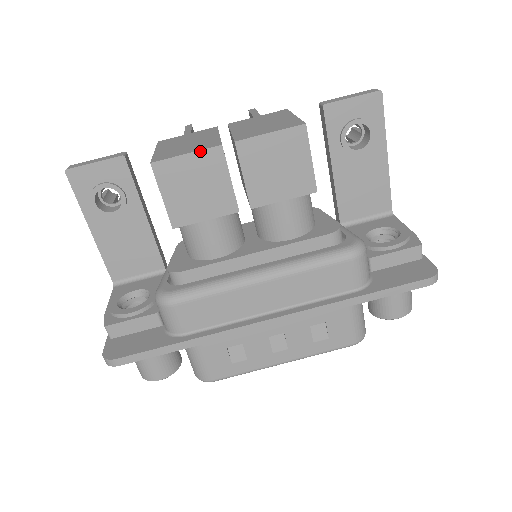
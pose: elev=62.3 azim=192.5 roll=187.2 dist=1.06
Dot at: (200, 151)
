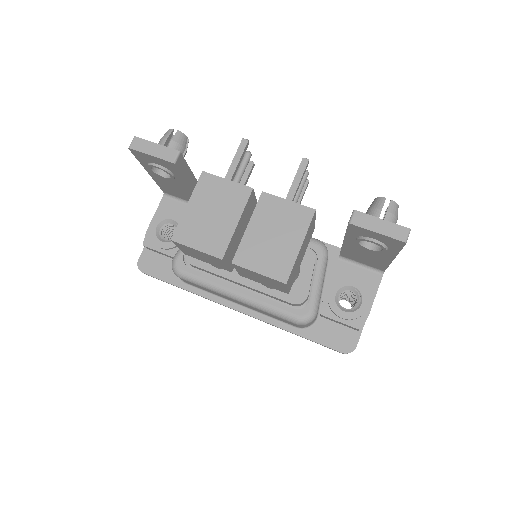
Dot at: (206, 253)
